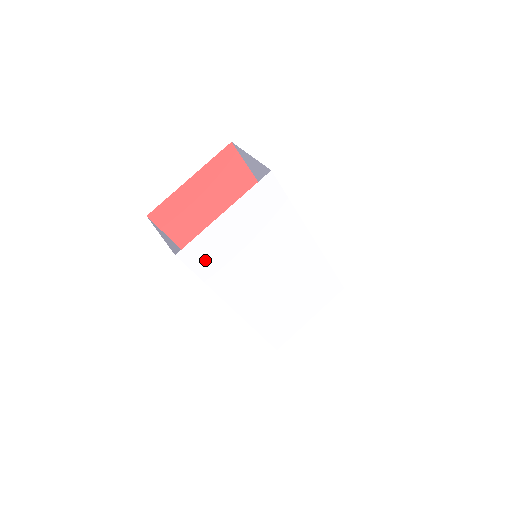
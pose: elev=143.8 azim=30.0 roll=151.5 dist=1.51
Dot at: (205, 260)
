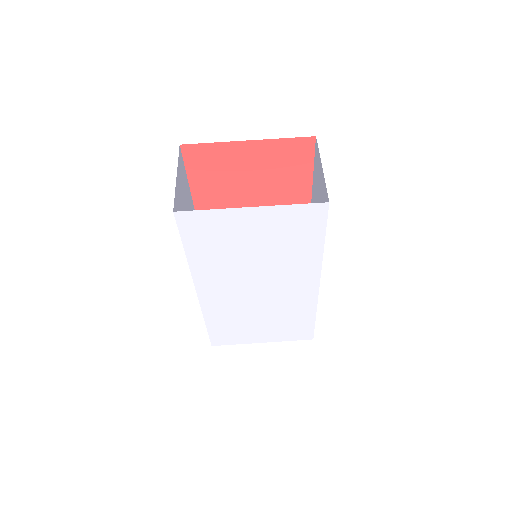
Dot at: (200, 235)
